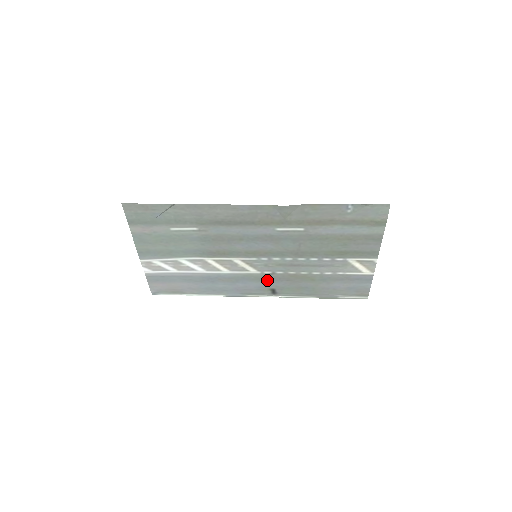
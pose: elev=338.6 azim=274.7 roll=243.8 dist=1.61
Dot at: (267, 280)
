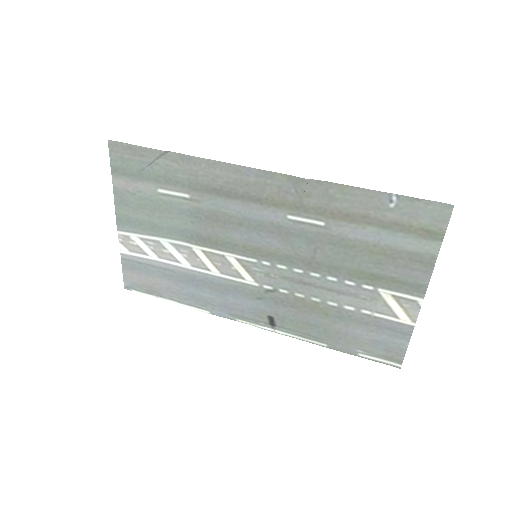
Dot at: (265, 300)
